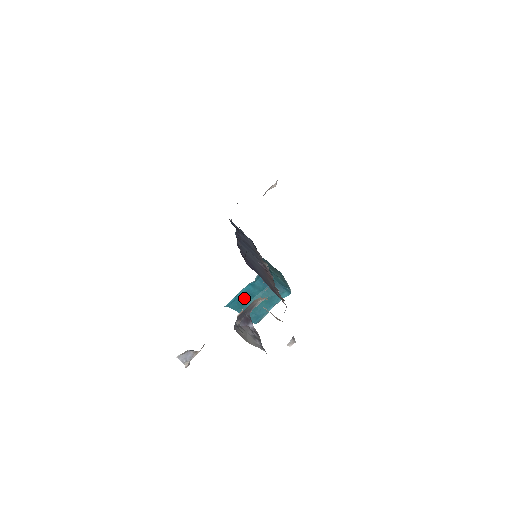
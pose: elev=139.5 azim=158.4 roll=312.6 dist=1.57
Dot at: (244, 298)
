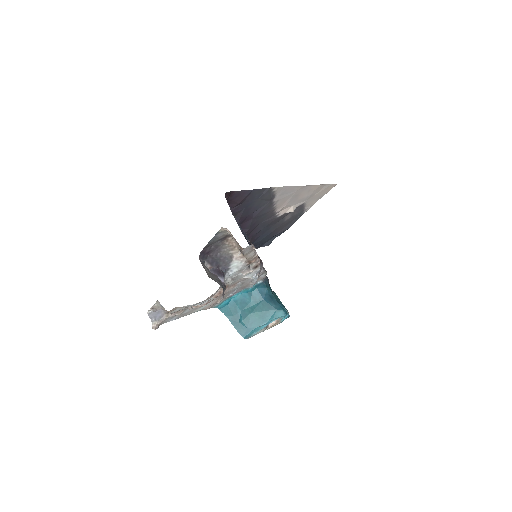
Dot at: (238, 305)
